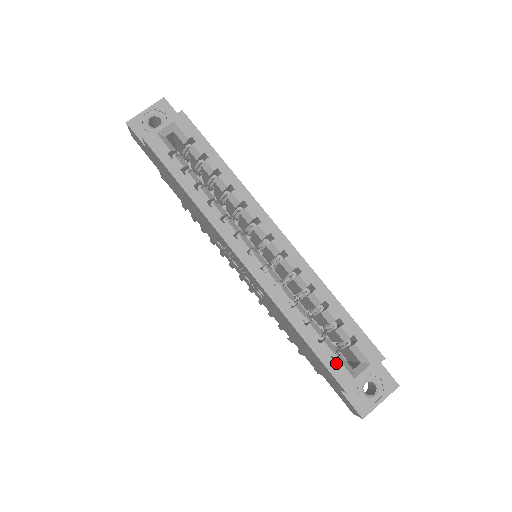
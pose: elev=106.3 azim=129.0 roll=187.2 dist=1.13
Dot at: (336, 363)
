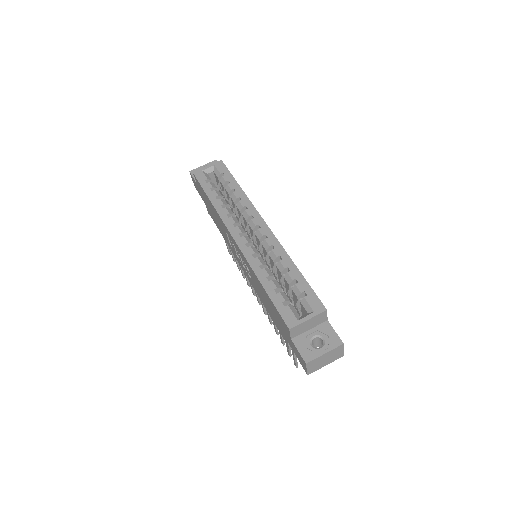
Dot at: (286, 308)
